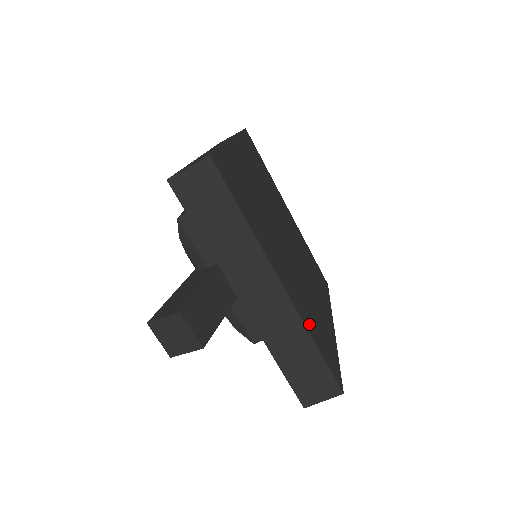
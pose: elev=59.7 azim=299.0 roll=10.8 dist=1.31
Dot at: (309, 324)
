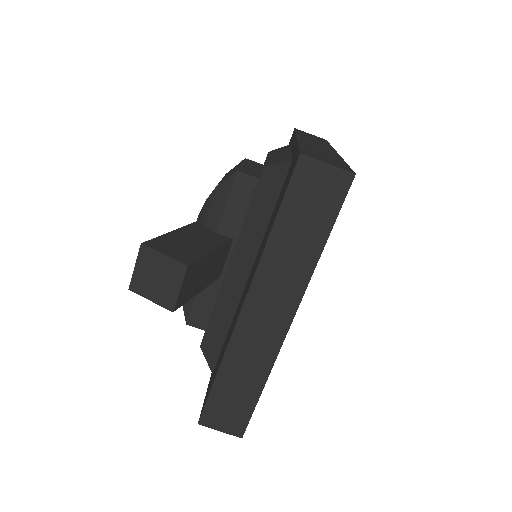
Dot at: occluded
